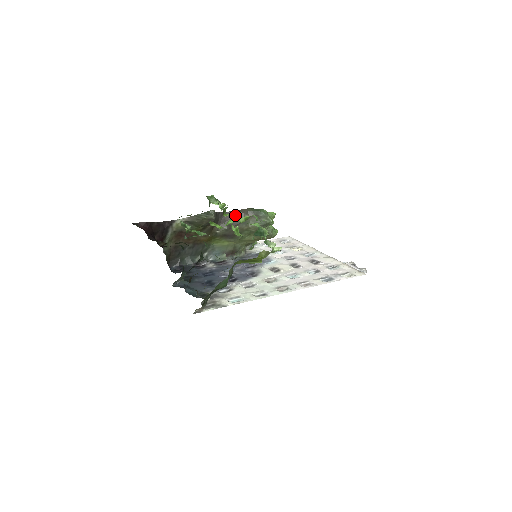
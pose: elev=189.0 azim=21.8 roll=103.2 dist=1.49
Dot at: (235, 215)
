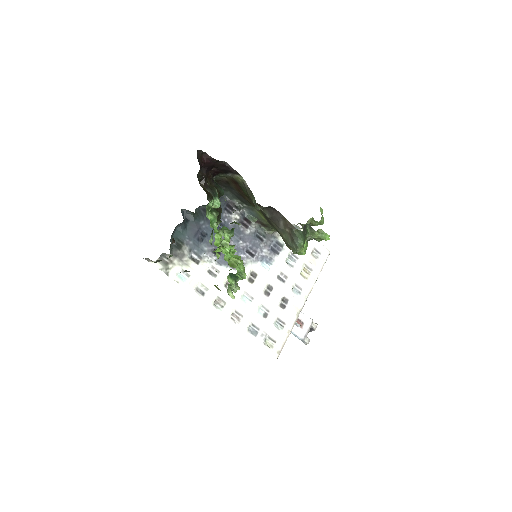
Dot at: (282, 220)
